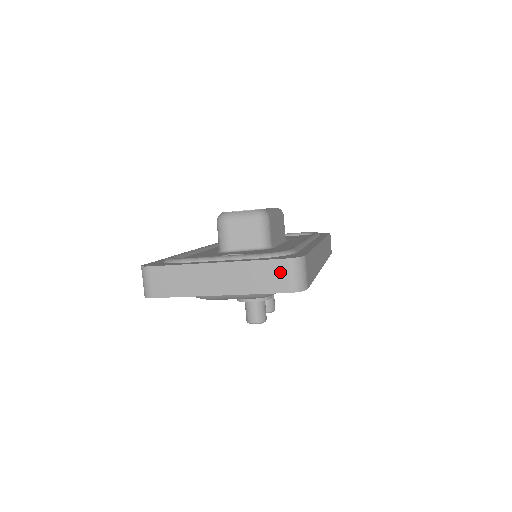
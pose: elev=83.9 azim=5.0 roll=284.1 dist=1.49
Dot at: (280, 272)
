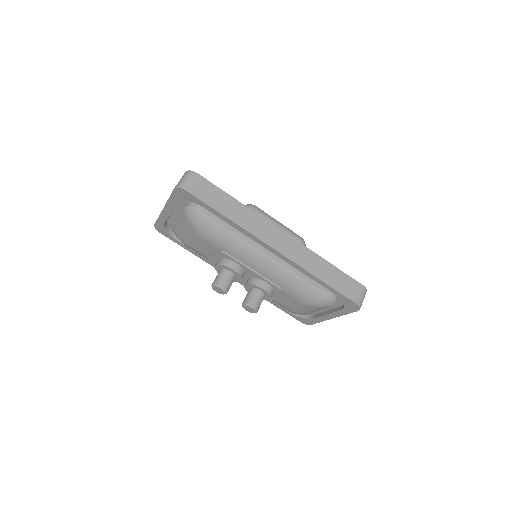
Dot at: occluded
